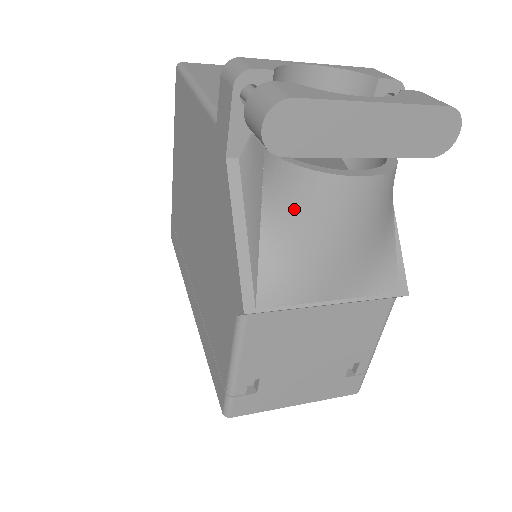
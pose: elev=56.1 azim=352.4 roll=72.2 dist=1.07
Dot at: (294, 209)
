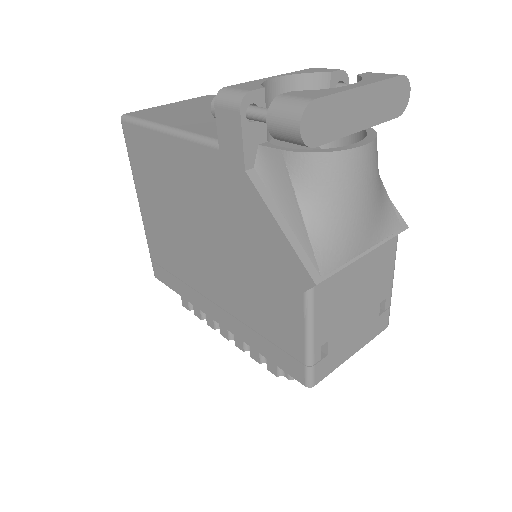
Dot at: (324, 188)
